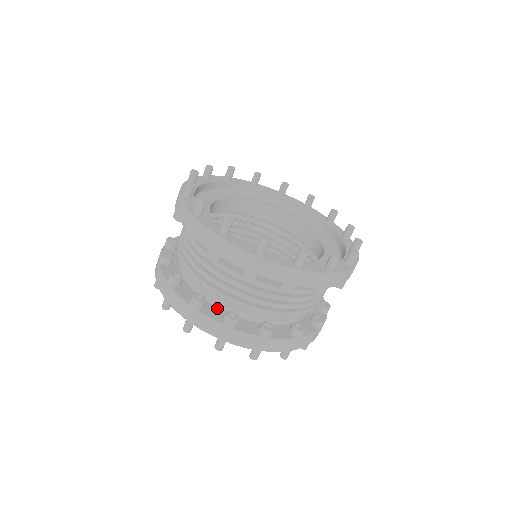
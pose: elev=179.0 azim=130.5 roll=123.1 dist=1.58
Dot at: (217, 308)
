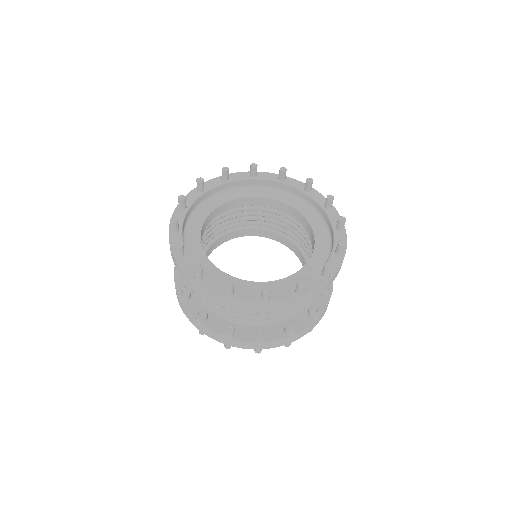
Dot at: (200, 302)
